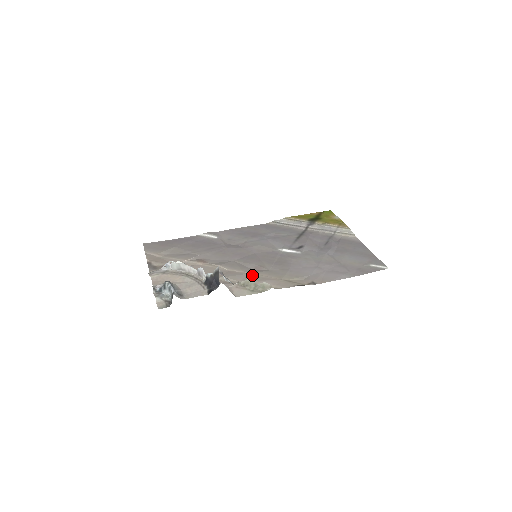
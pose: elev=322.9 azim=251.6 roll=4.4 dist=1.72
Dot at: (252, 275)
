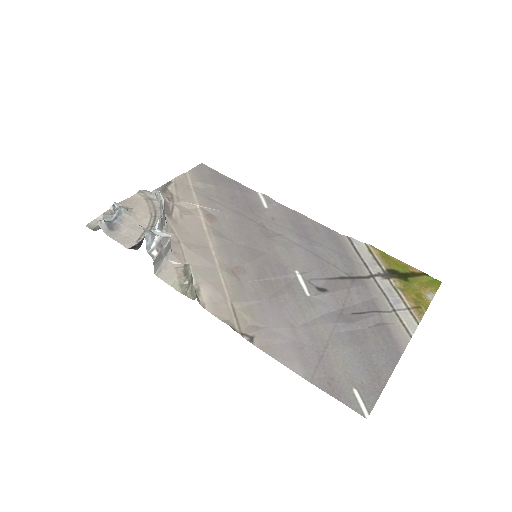
Dot at: (216, 270)
